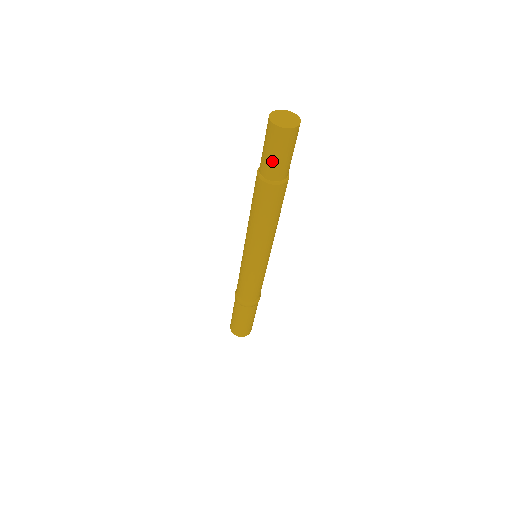
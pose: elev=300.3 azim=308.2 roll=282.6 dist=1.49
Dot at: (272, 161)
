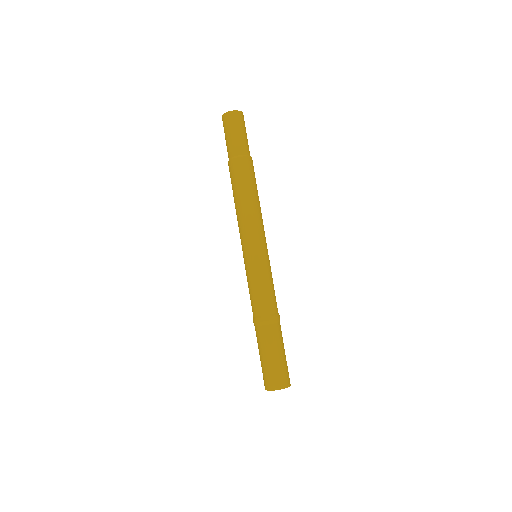
Dot at: (241, 138)
